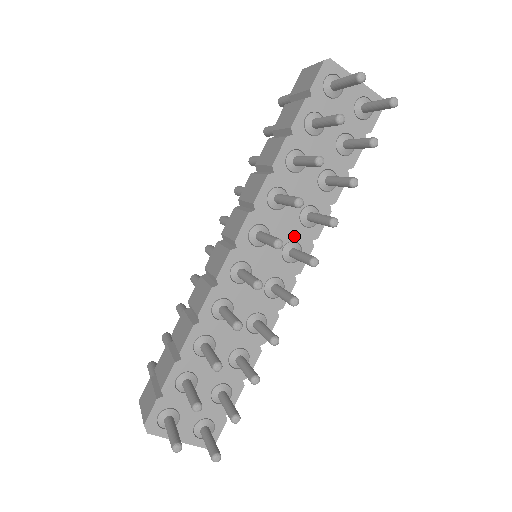
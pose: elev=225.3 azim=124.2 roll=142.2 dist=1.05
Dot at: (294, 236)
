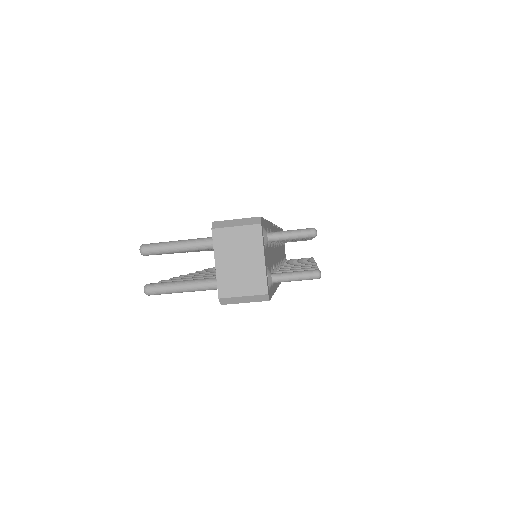
Dot at: occluded
